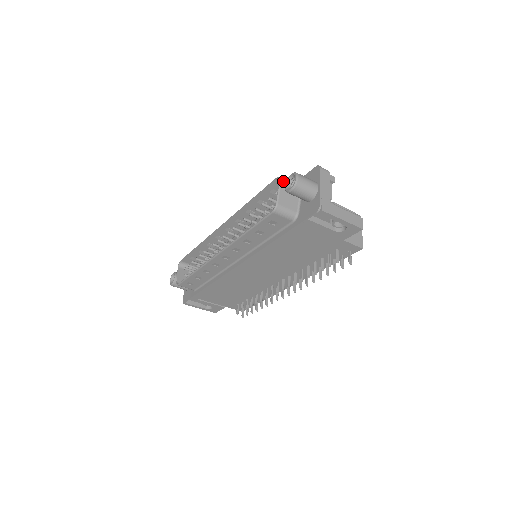
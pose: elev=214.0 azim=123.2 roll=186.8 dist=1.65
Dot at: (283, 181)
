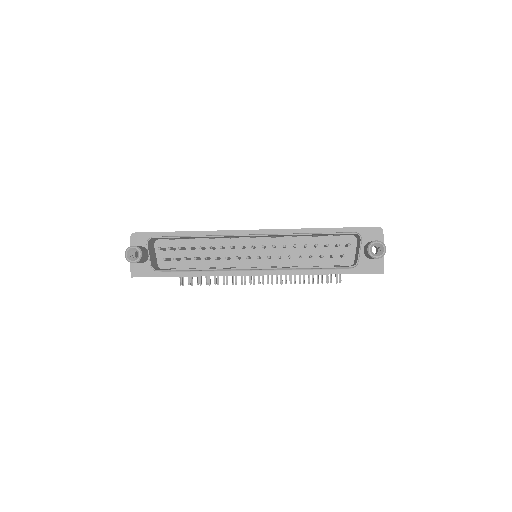
Dot at: occluded
